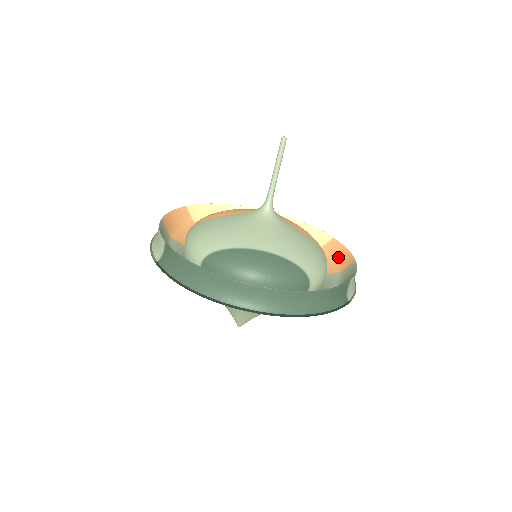
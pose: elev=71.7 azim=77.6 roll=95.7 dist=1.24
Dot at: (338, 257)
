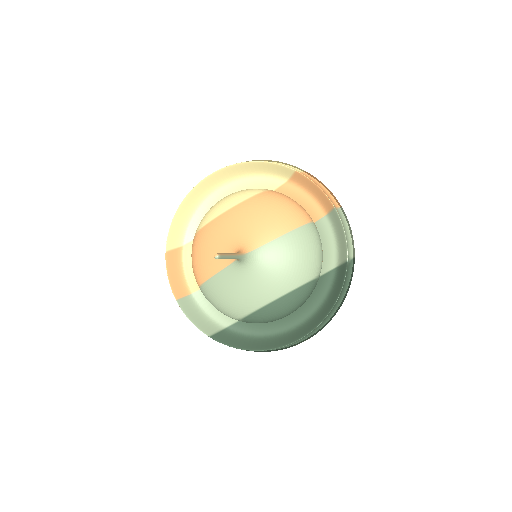
Dot at: (314, 193)
